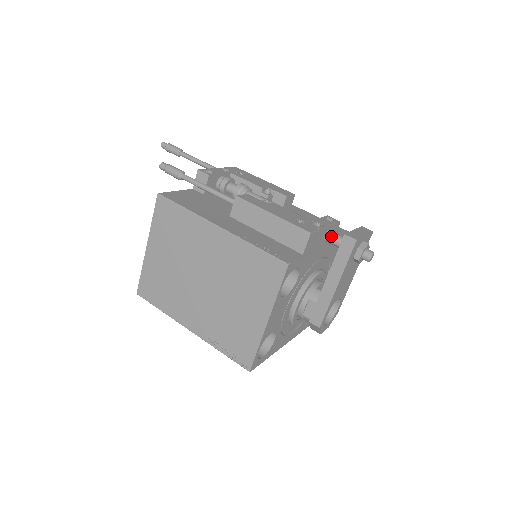
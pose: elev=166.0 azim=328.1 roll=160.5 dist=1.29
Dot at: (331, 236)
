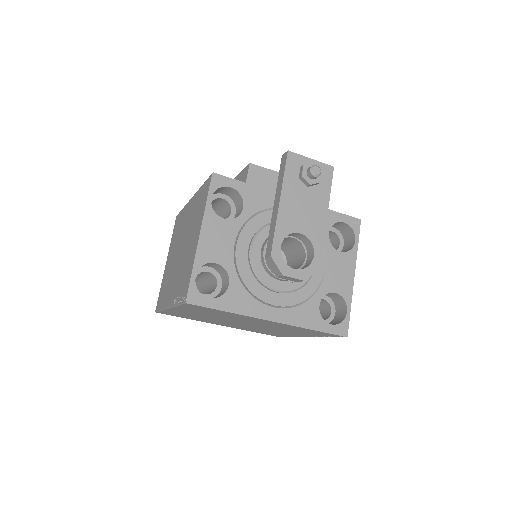
Dot at: occluded
